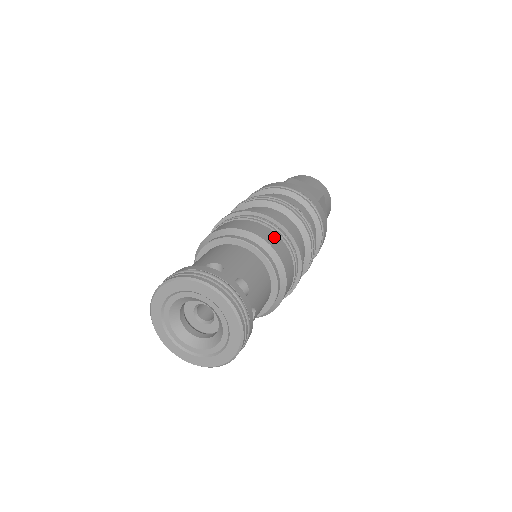
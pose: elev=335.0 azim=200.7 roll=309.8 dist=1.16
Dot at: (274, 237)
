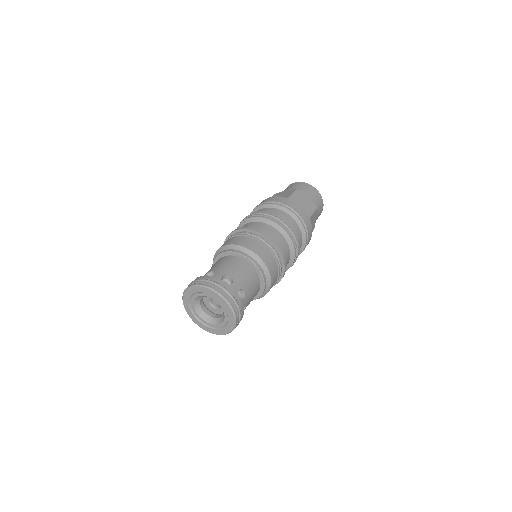
Dot at: (270, 258)
